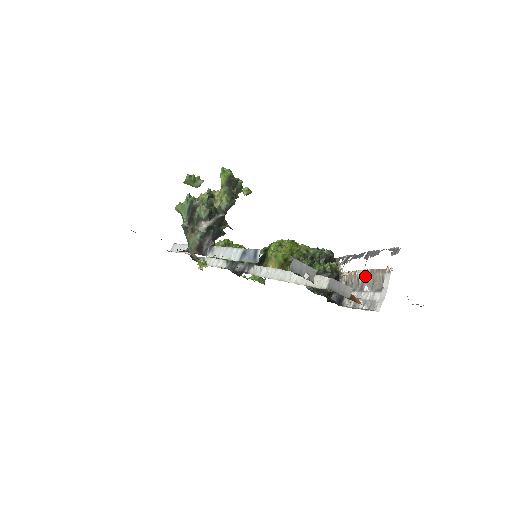
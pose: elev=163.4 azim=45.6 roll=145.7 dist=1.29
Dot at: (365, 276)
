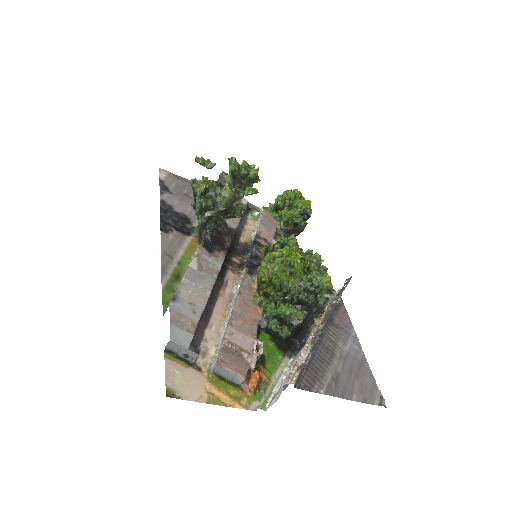
Dot at: occluded
